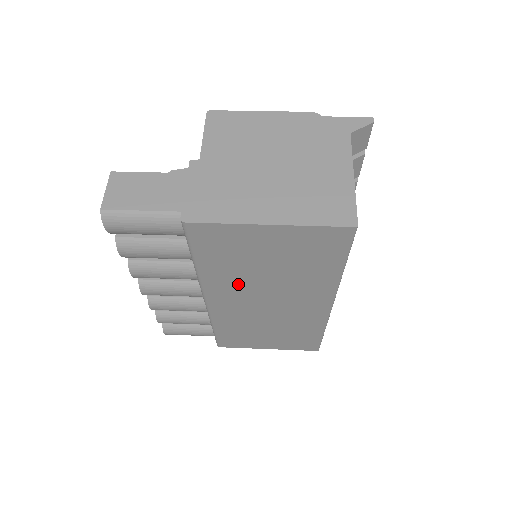
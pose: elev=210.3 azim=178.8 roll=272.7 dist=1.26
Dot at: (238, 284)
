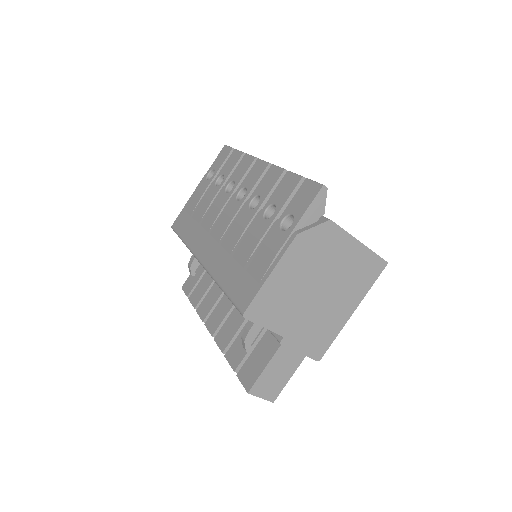
Dot at: occluded
